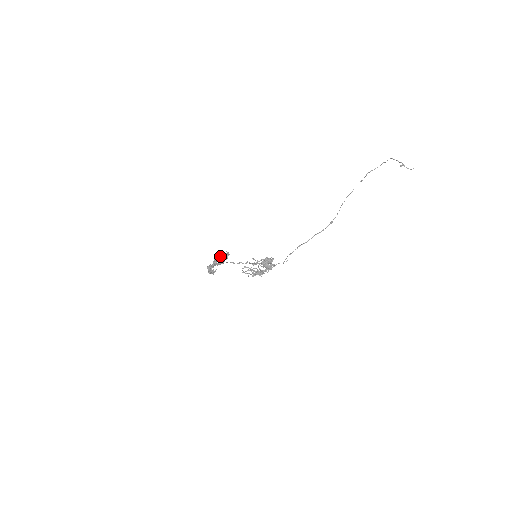
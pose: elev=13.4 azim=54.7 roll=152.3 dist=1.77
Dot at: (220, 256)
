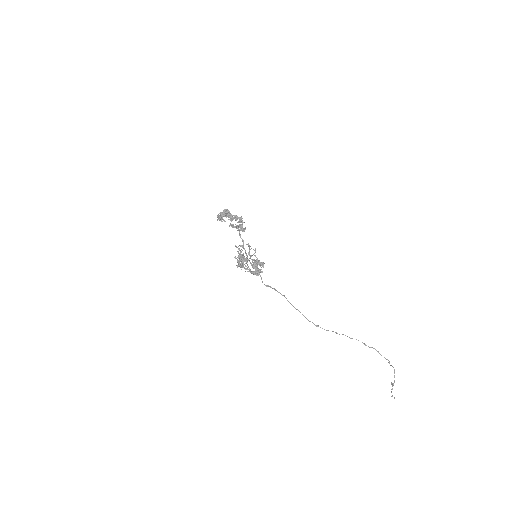
Dot at: (241, 220)
